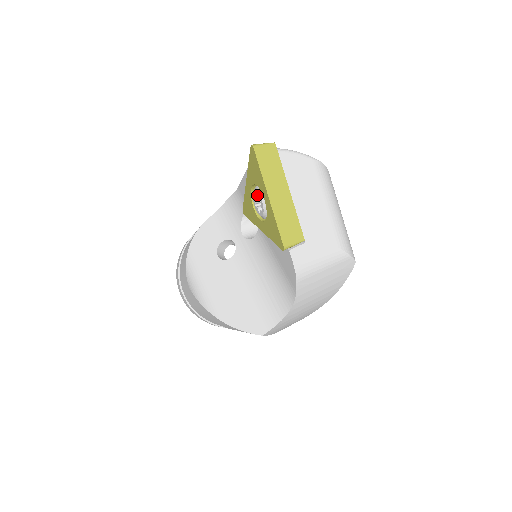
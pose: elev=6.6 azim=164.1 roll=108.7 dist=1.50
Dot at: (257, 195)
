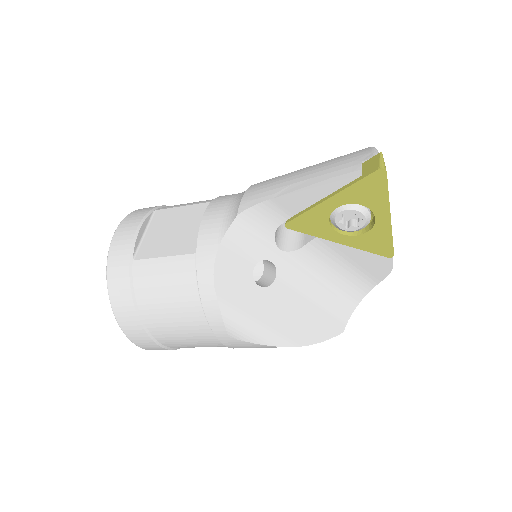
Dot at: (351, 213)
